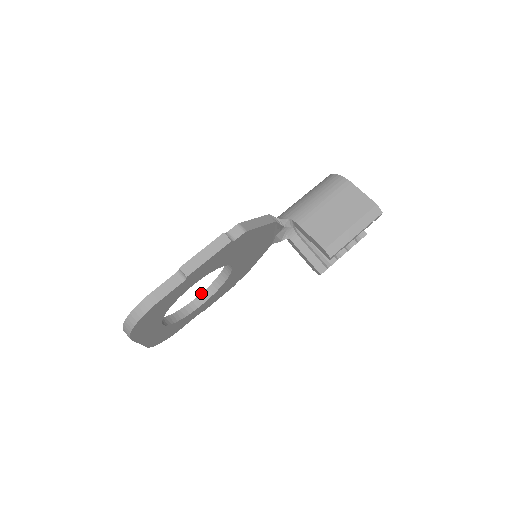
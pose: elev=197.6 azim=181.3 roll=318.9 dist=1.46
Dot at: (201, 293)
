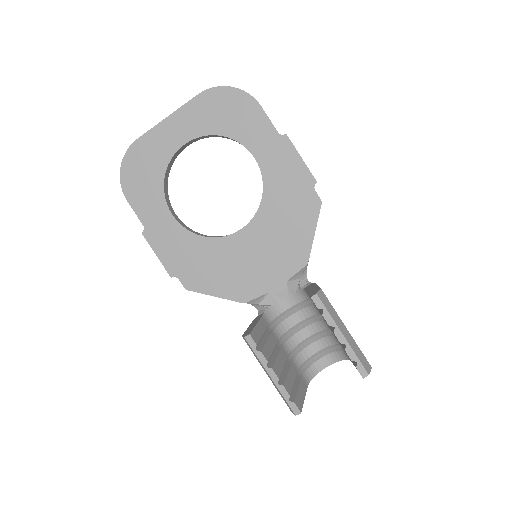
Dot at: occluded
